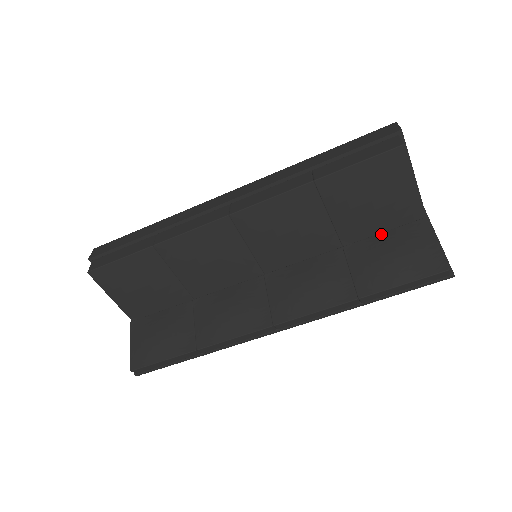
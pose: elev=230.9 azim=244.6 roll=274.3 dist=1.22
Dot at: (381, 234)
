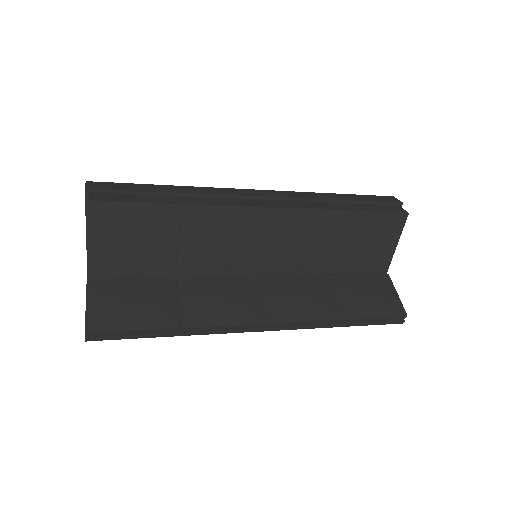
Dot at: (358, 275)
